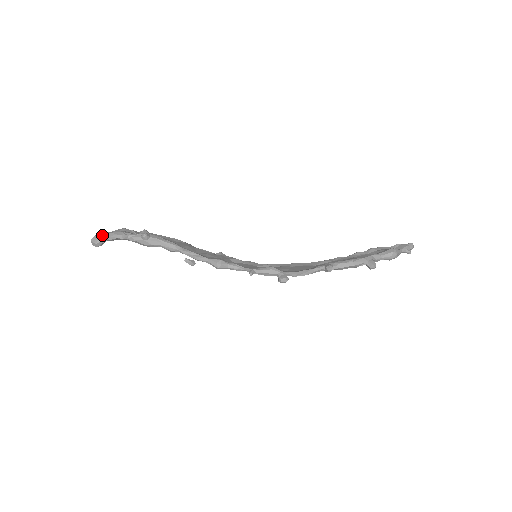
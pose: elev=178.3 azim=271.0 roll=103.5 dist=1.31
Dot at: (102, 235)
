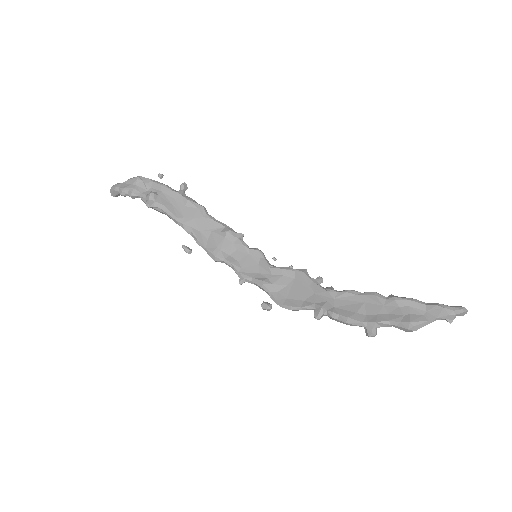
Dot at: (116, 190)
